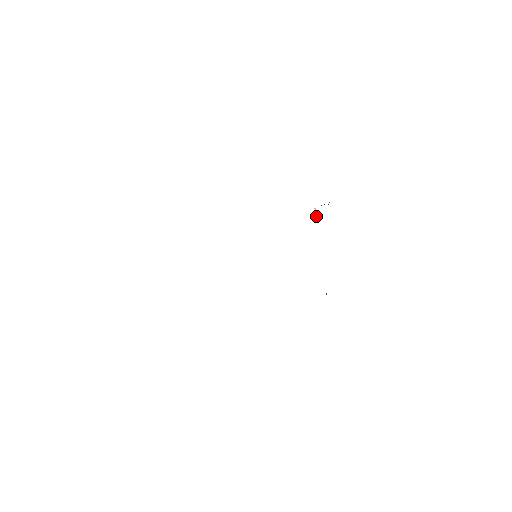
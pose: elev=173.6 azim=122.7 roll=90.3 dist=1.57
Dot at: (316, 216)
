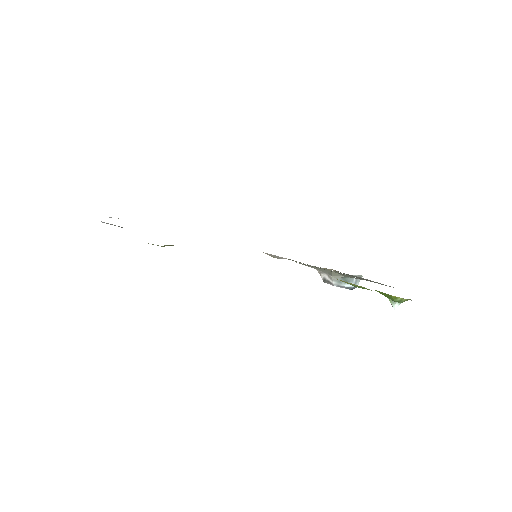
Dot at: (322, 272)
